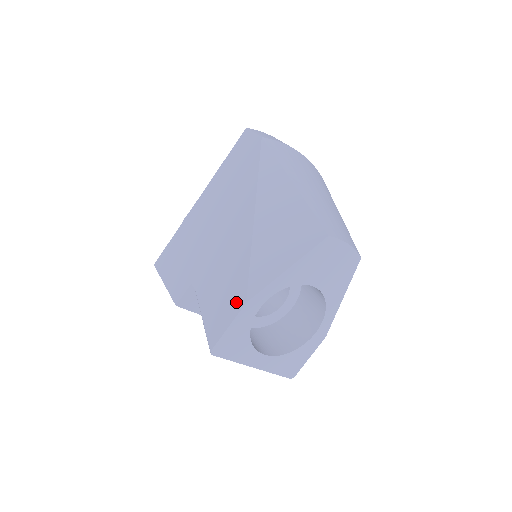
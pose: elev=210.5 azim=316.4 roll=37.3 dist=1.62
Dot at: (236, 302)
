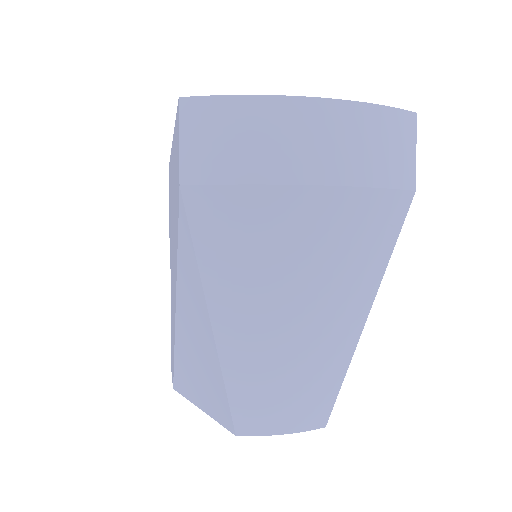
Dot at: (172, 371)
